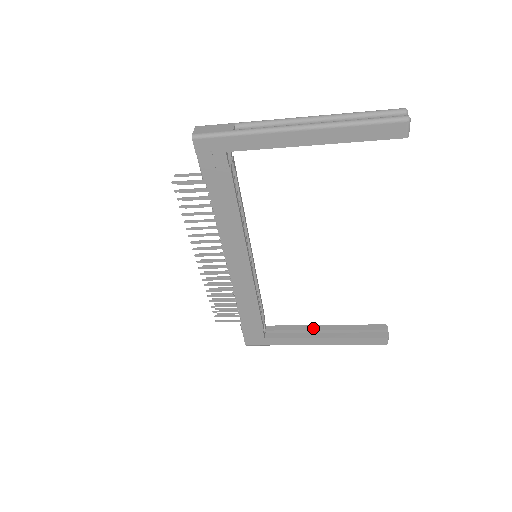
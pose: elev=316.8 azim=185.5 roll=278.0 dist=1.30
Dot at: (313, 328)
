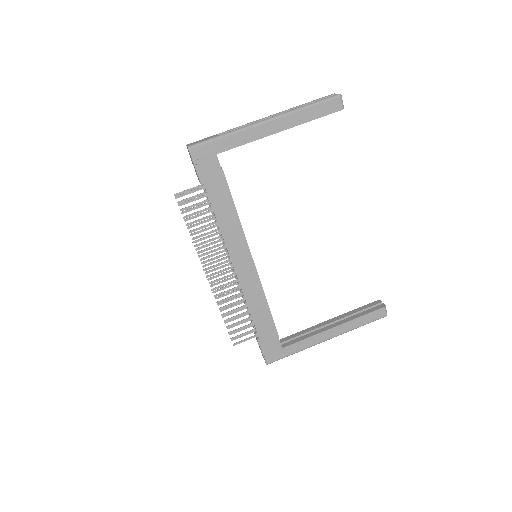
Dot at: (320, 325)
